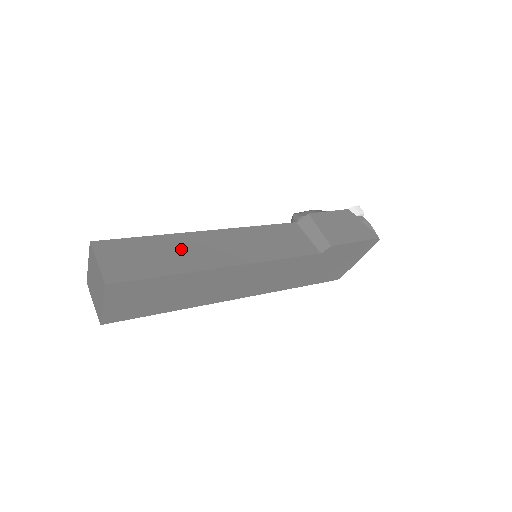
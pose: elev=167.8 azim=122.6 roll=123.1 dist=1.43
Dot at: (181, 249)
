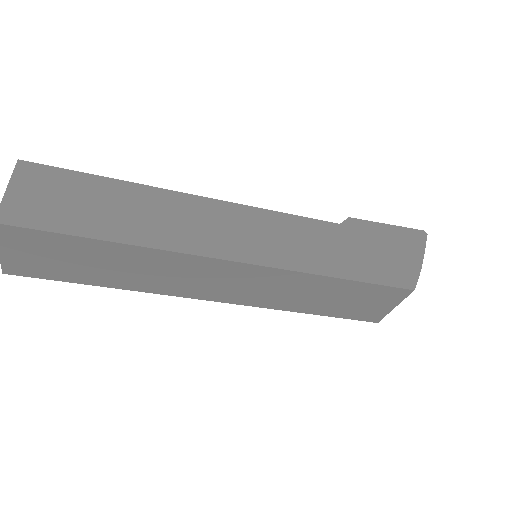
Dot at: occluded
